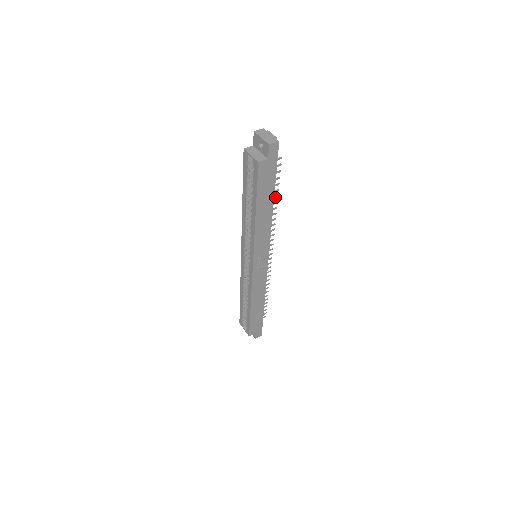
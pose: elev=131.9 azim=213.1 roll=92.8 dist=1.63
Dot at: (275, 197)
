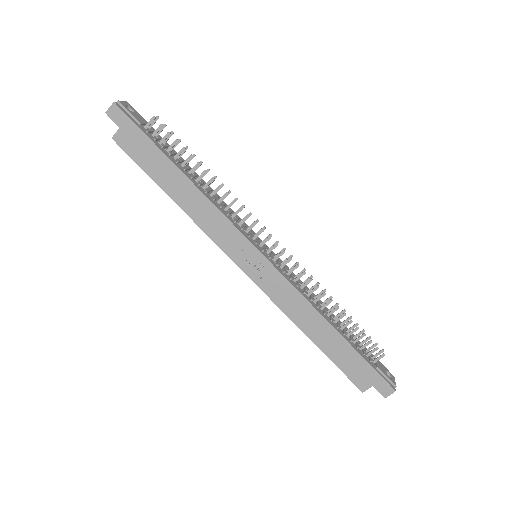
Dot at: (196, 166)
